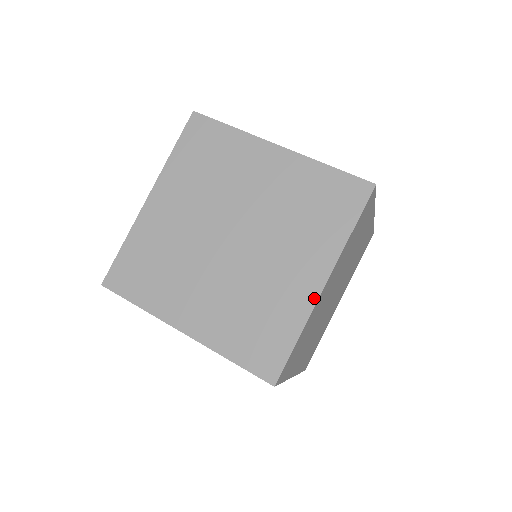
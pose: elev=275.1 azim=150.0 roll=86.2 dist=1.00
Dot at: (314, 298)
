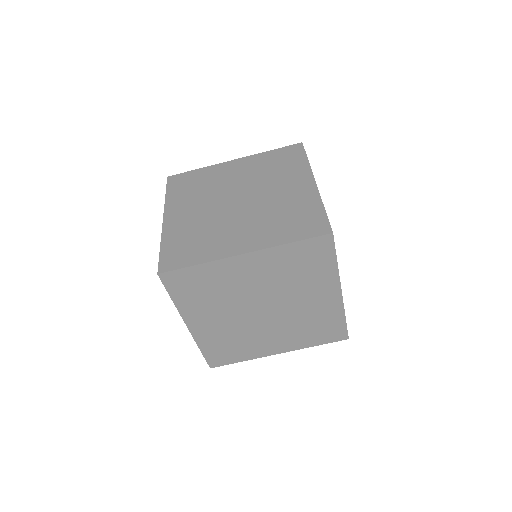
Dot at: (315, 189)
